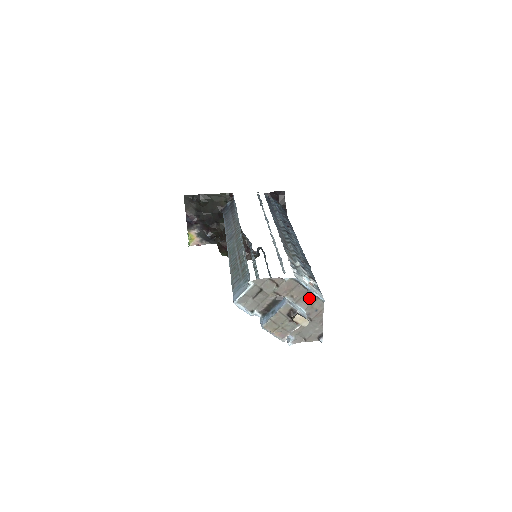
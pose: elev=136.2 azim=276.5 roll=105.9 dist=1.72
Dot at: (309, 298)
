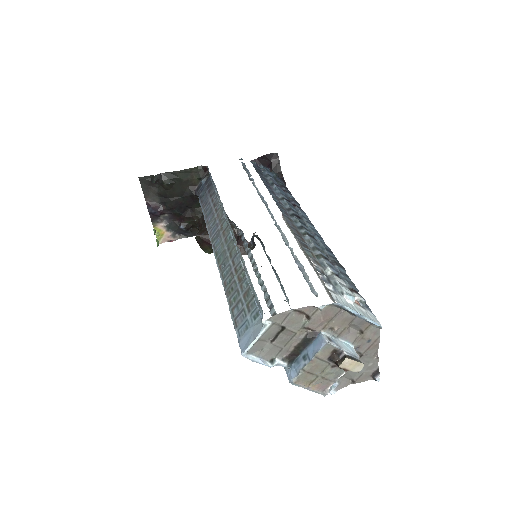
Dot at: (357, 326)
